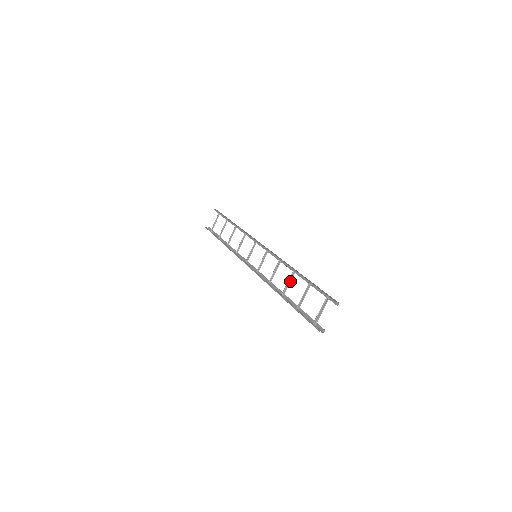
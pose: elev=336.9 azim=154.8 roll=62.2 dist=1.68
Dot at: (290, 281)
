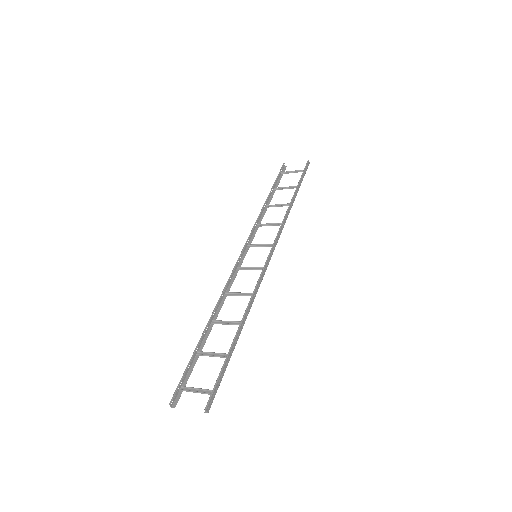
Dot at: (229, 324)
